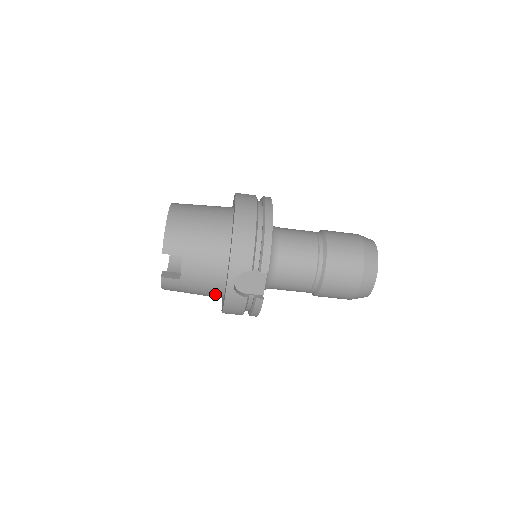
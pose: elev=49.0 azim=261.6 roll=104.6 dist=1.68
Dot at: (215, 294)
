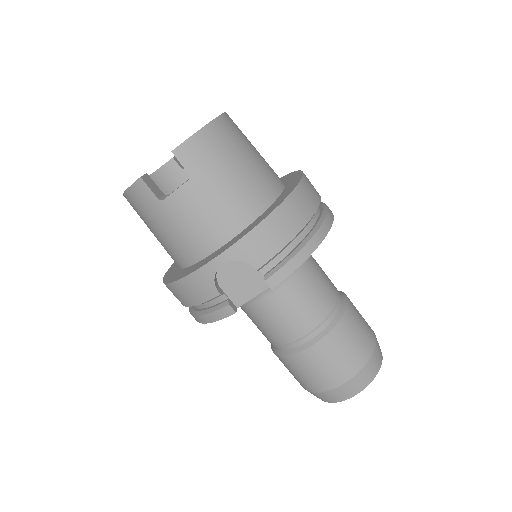
Dot at: (180, 256)
